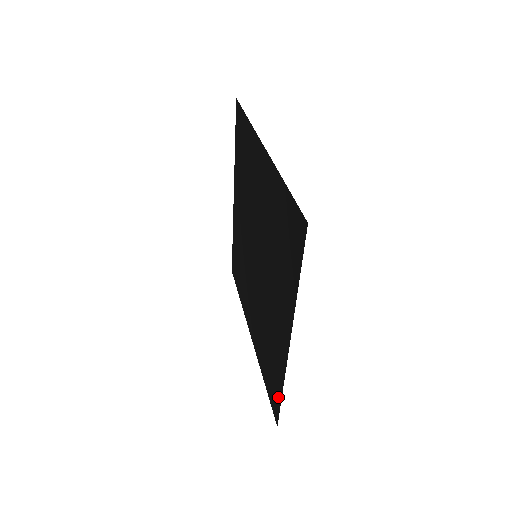
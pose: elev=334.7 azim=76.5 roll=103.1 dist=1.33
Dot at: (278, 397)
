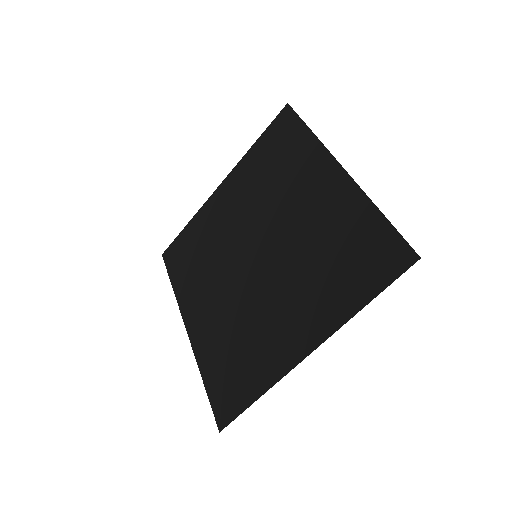
Dot at: (242, 402)
